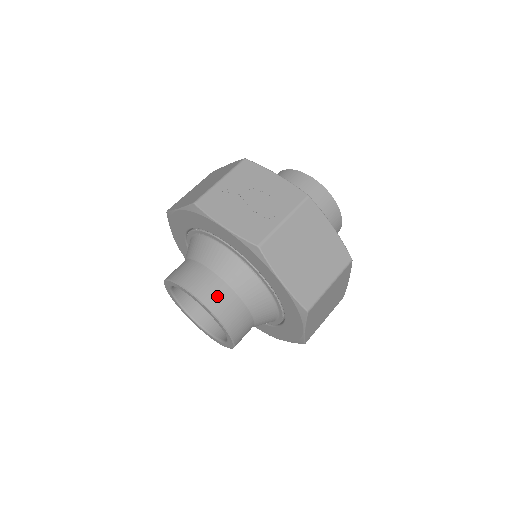
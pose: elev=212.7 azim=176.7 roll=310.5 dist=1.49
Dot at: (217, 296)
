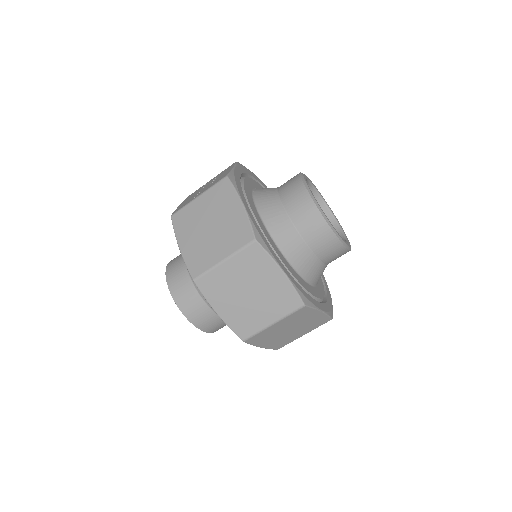
Dot at: (175, 268)
